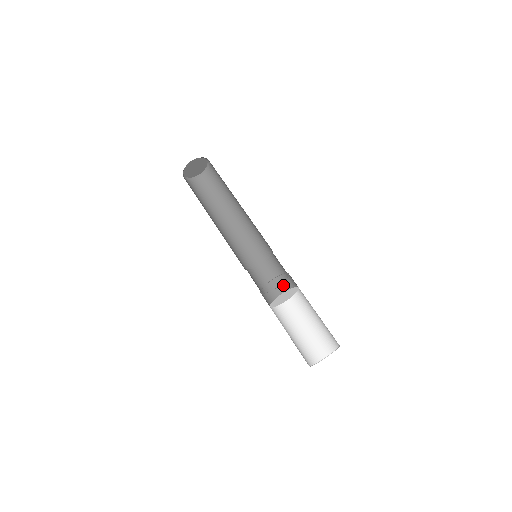
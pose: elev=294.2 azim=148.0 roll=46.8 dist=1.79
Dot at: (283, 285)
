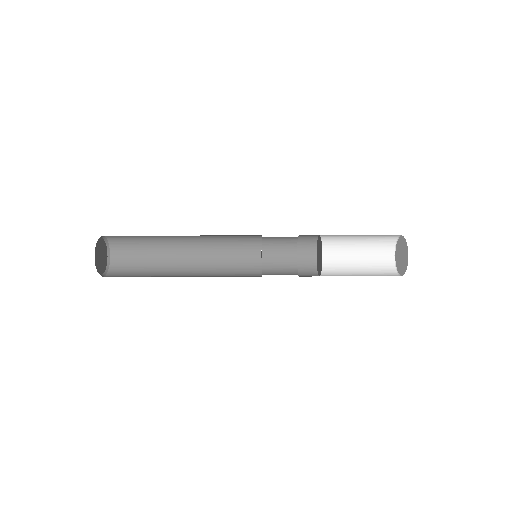
Dot at: (299, 261)
